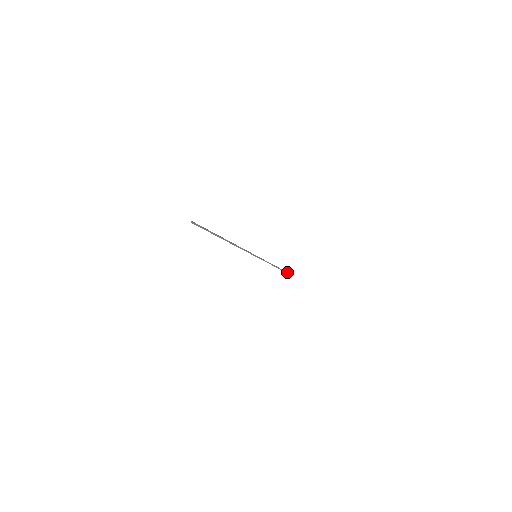
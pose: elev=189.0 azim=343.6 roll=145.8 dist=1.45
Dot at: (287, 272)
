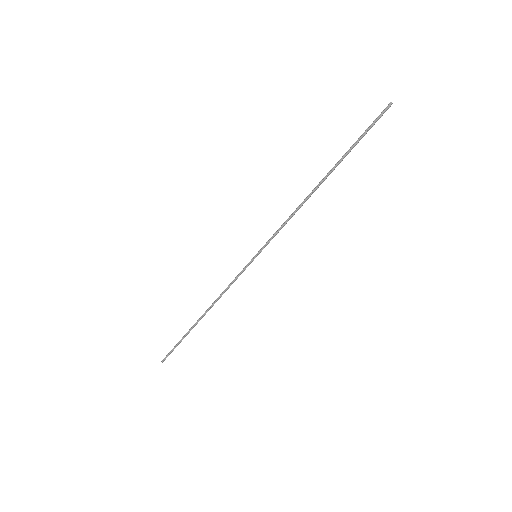
Dot at: (168, 355)
